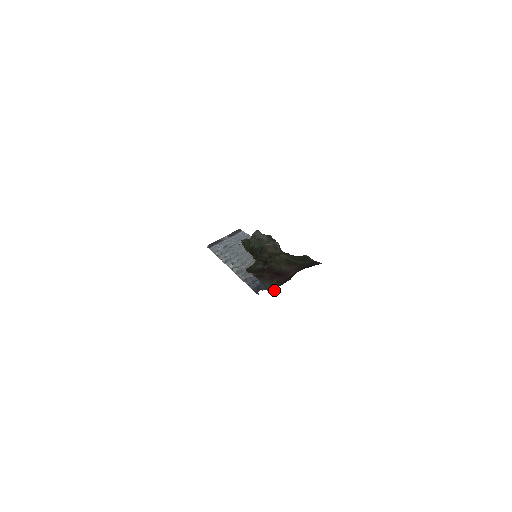
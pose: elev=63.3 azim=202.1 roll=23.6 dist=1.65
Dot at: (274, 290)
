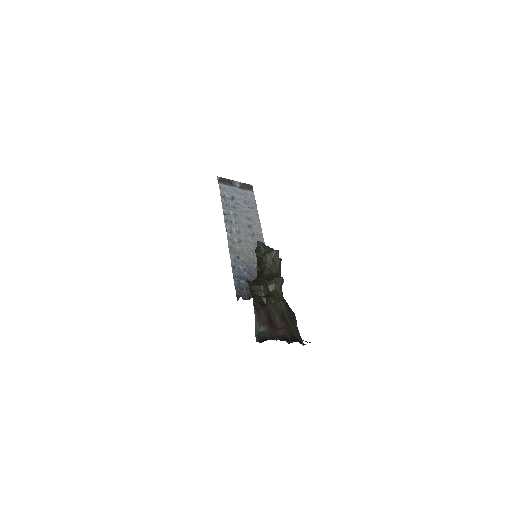
Dot at: (260, 336)
